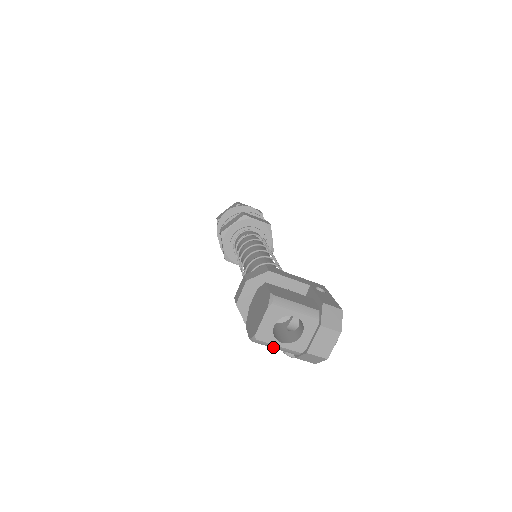
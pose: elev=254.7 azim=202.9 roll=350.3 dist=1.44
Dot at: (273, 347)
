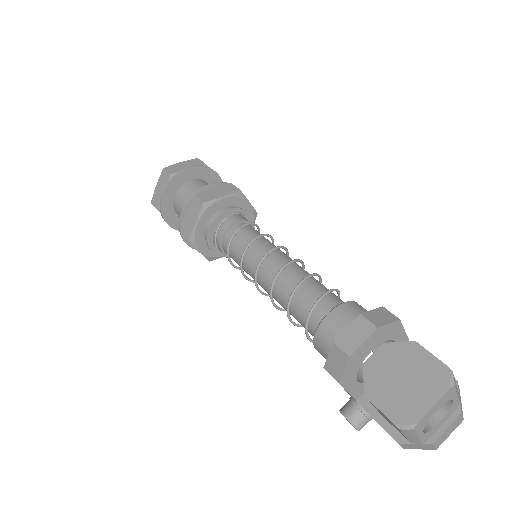
Dot at: (408, 435)
